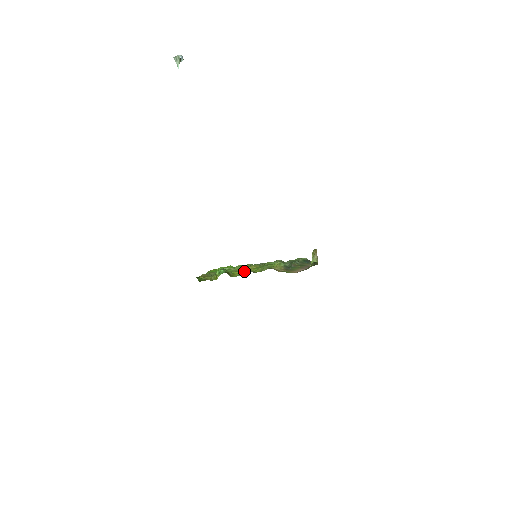
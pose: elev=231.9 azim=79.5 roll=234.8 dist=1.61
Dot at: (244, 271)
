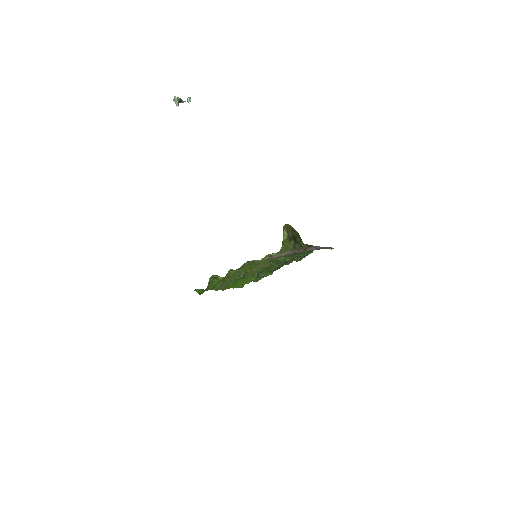
Dot at: (228, 272)
